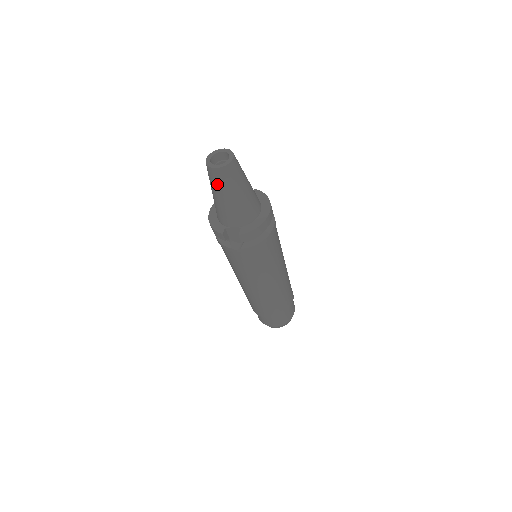
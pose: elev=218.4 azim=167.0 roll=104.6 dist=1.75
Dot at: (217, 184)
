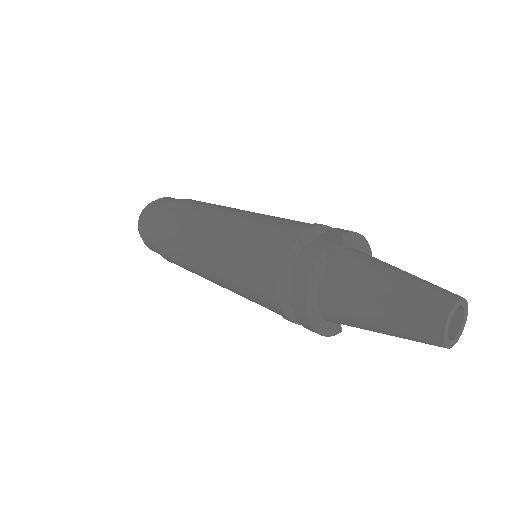
Dot at: occluded
